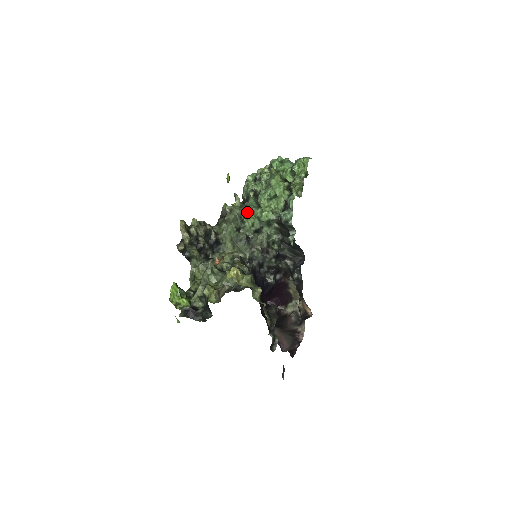
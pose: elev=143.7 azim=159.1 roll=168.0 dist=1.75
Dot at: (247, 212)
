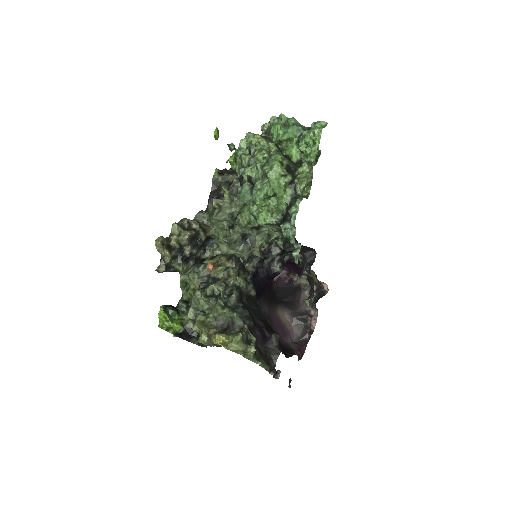
Dot at: (240, 209)
